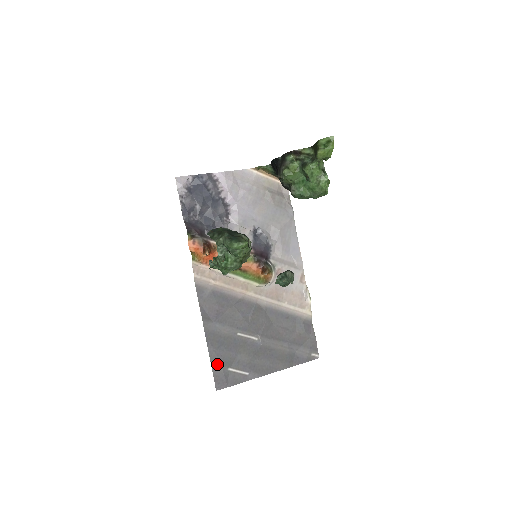
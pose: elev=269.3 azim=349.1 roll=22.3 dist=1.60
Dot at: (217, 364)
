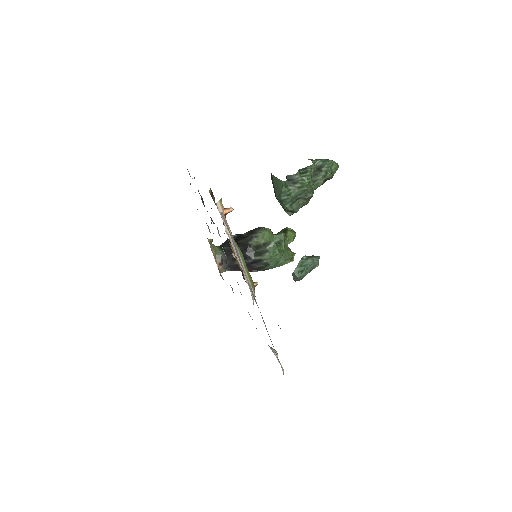
Dot at: occluded
